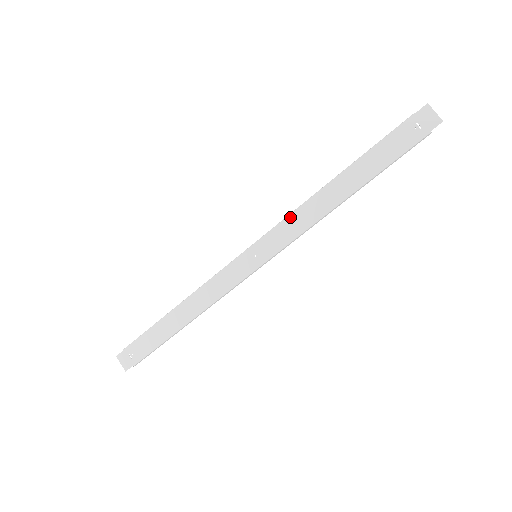
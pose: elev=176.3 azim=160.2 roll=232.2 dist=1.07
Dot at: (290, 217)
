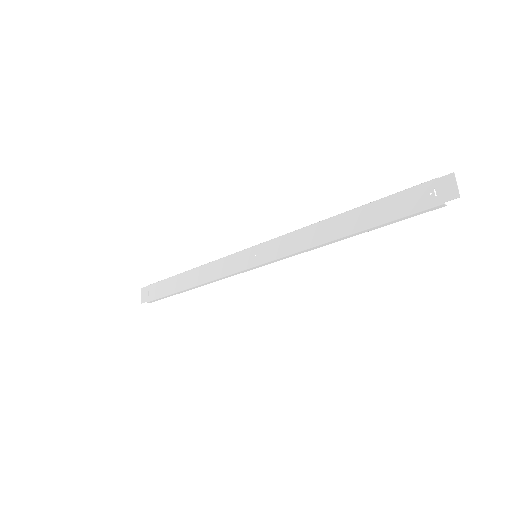
Dot at: (293, 234)
